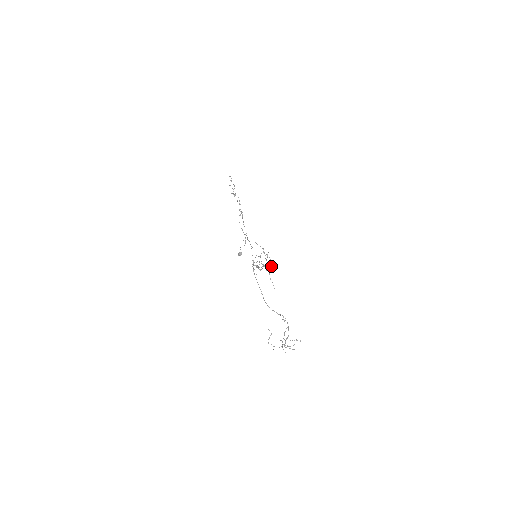
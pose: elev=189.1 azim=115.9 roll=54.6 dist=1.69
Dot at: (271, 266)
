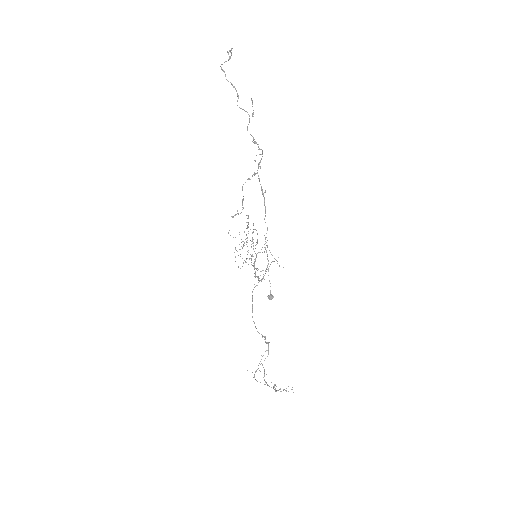
Dot at: (256, 254)
